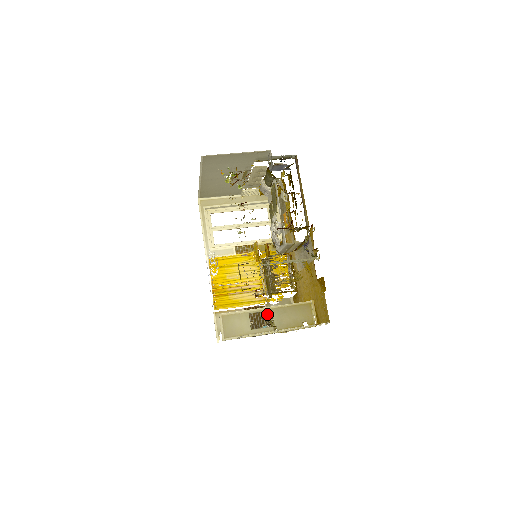
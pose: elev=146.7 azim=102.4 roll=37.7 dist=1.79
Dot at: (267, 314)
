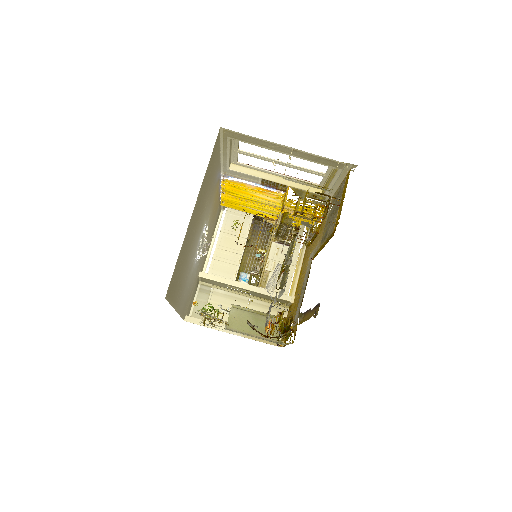
Dot at: occluded
